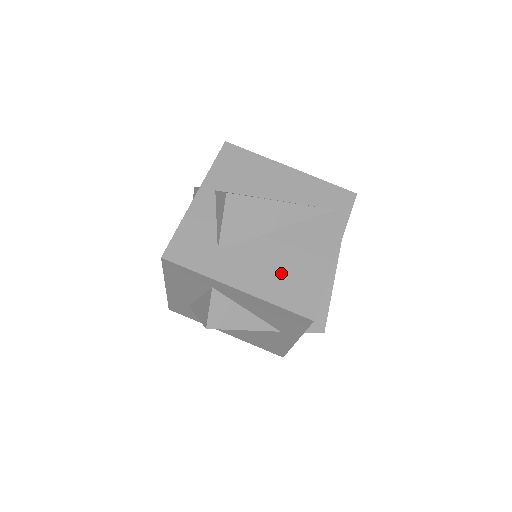
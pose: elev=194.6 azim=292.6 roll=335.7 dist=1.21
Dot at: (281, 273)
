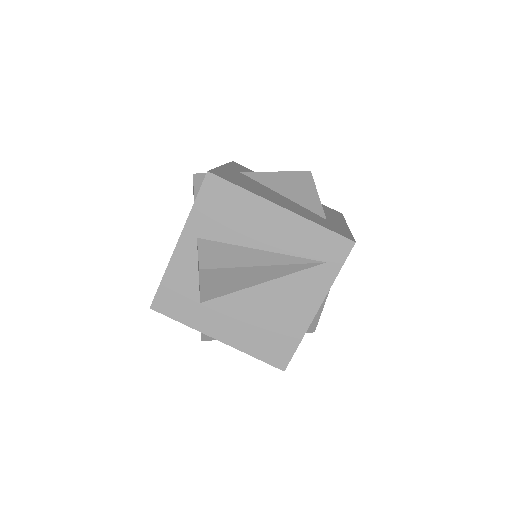
Dot at: (259, 328)
